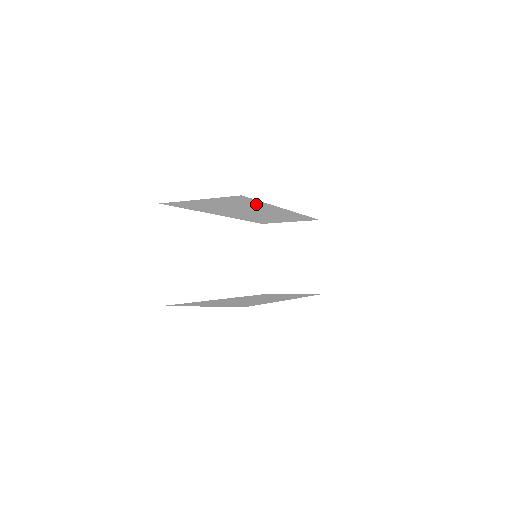
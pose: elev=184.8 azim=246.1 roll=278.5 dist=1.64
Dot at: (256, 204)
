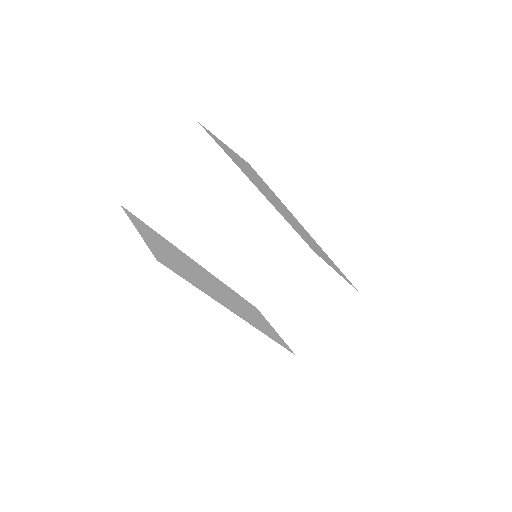
Dot at: occluded
